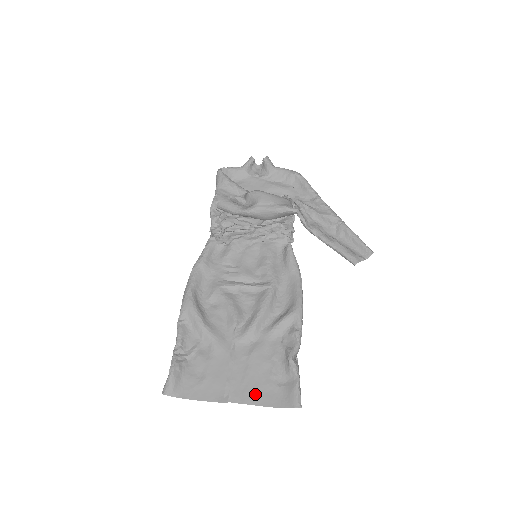
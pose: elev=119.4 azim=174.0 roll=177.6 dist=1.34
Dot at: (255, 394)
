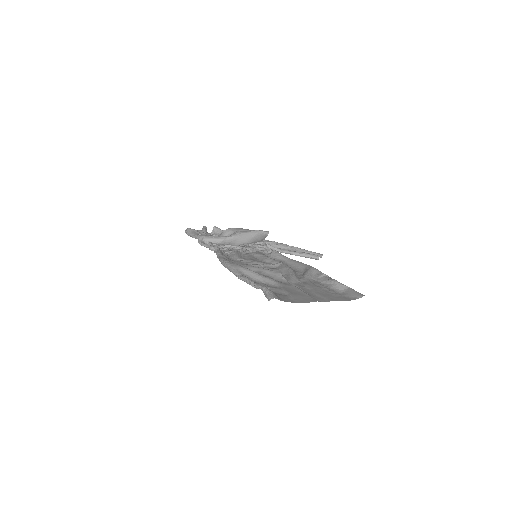
Dot at: (331, 298)
